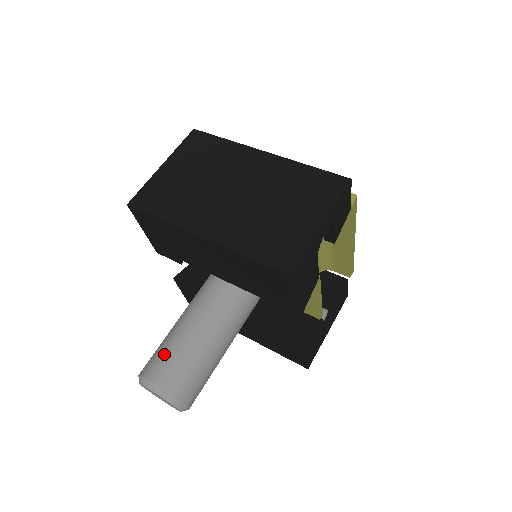
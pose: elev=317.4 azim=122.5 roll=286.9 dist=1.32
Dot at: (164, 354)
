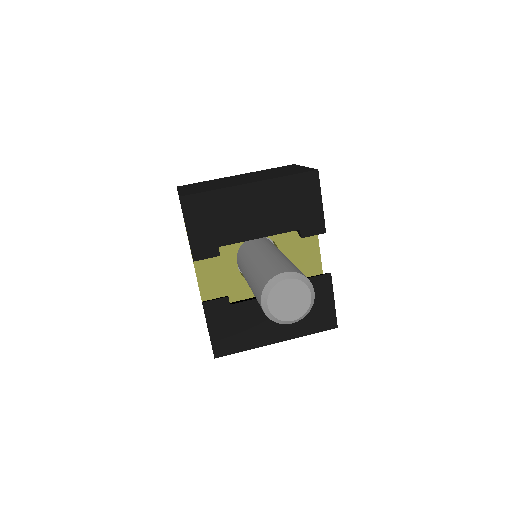
Dot at: (270, 267)
